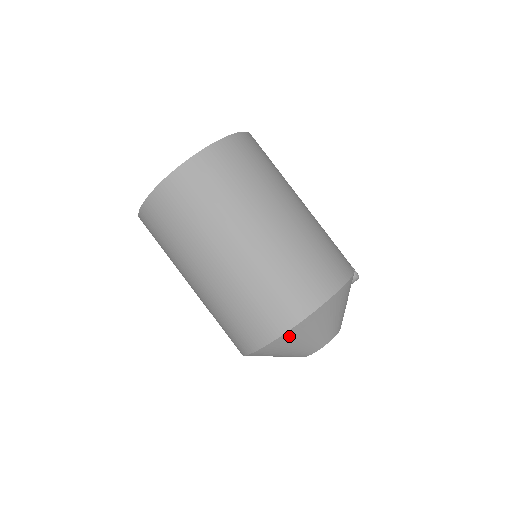
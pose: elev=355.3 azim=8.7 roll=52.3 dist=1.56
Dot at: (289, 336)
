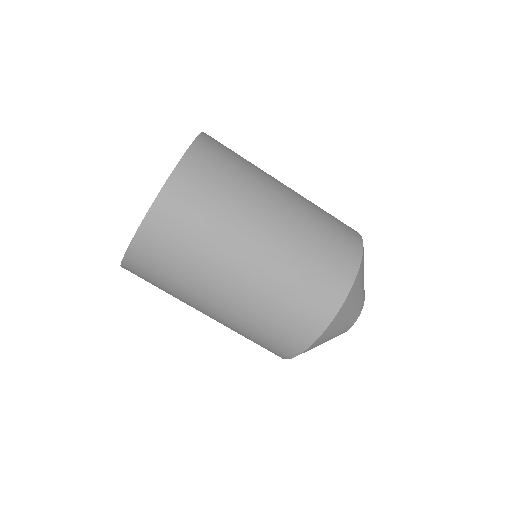
Dot at: (355, 285)
